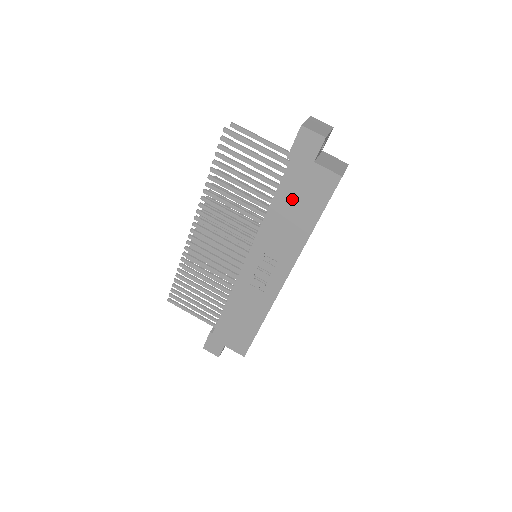
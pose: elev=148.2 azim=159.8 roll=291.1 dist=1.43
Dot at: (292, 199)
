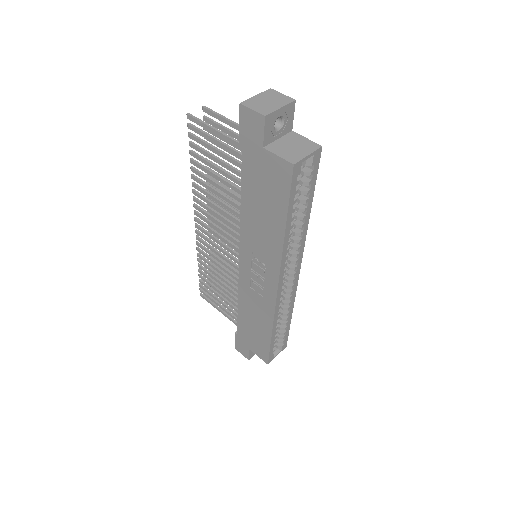
Dot at: (257, 193)
